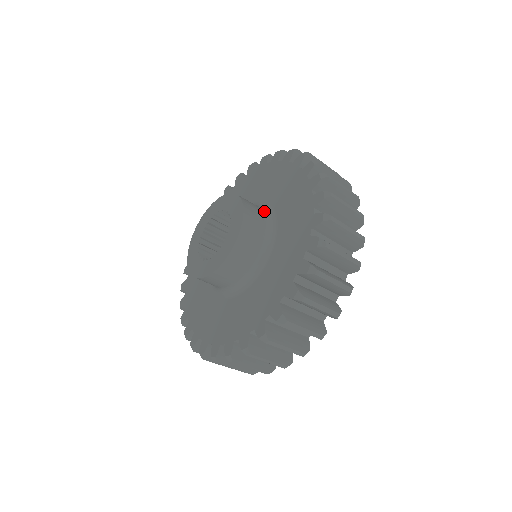
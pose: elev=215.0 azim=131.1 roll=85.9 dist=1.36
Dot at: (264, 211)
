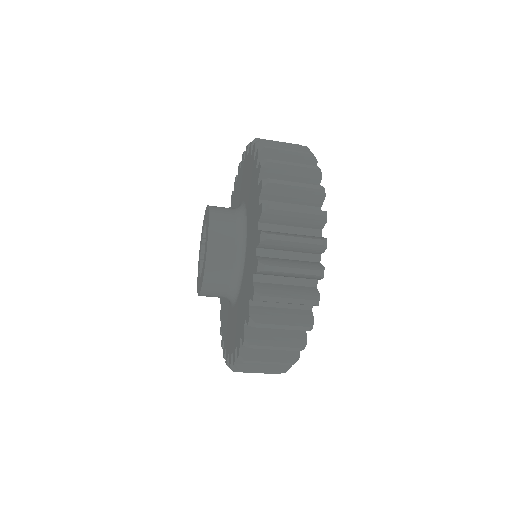
Dot at: (237, 209)
